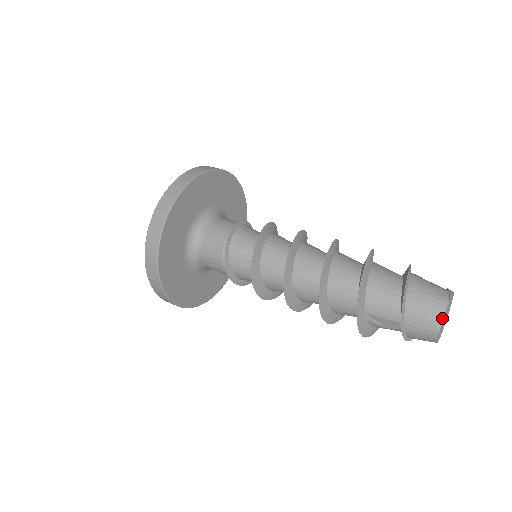
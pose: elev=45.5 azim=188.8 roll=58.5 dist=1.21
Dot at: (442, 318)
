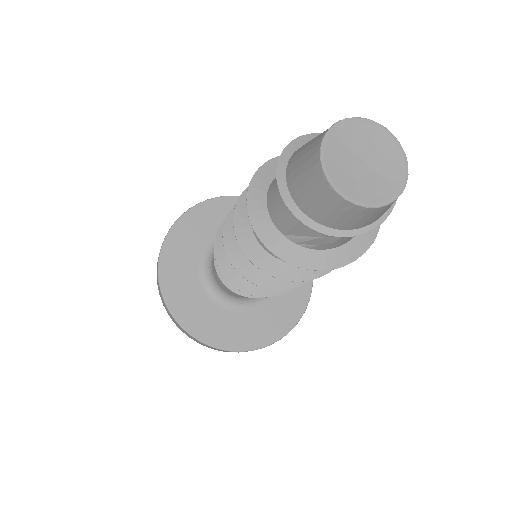
Dot at: (320, 162)
